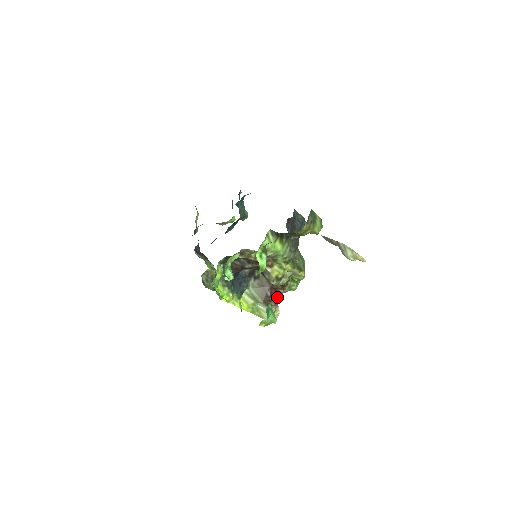
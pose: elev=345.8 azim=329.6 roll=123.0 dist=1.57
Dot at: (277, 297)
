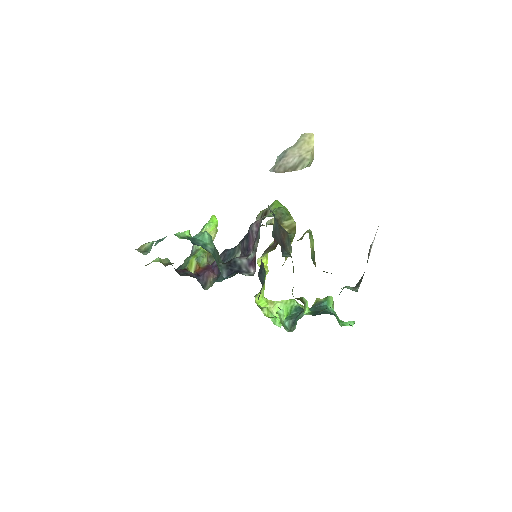
Dot at: occluded
